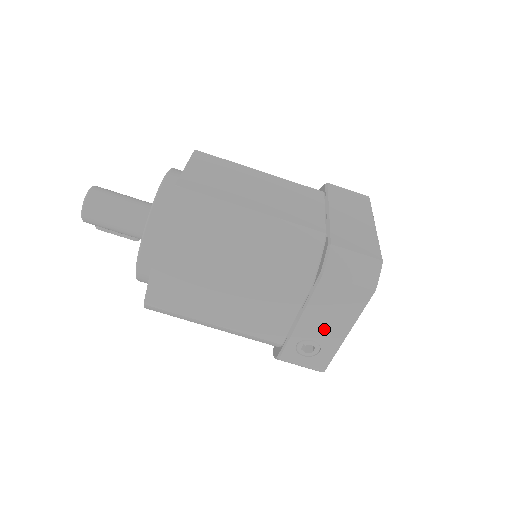
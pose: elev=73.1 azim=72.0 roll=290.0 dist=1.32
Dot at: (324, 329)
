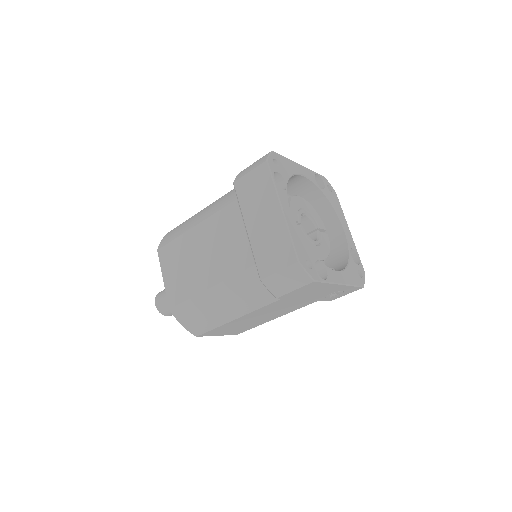
Dot at: (325, 292)
